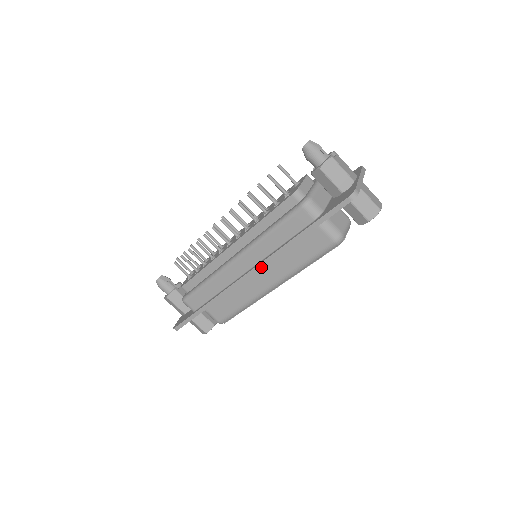
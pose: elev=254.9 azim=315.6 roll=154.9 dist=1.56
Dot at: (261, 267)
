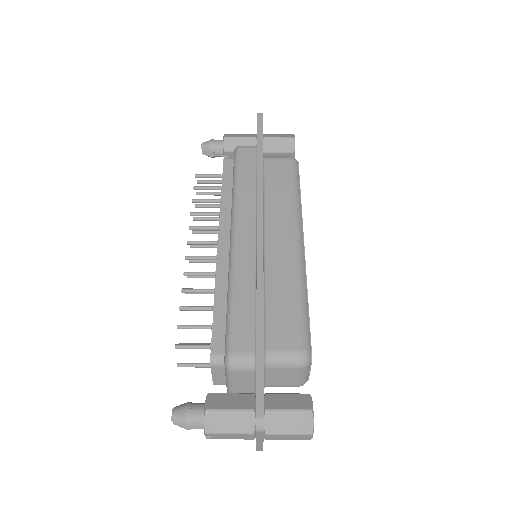
Dot at: (261, 211)
